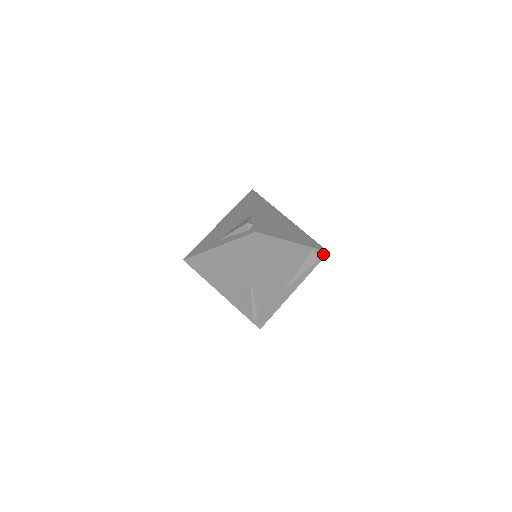
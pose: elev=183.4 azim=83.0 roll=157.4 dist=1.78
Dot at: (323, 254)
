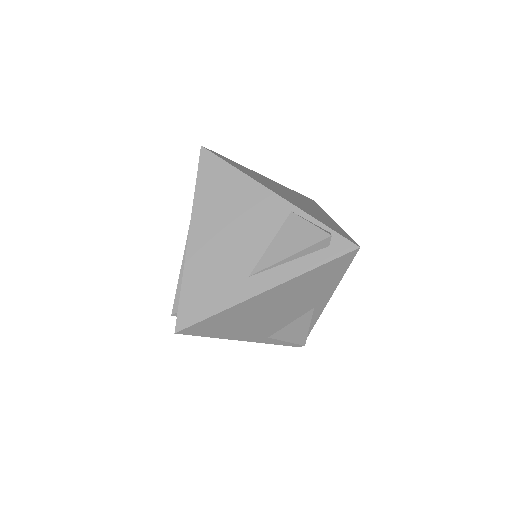
Dot at: occluded
